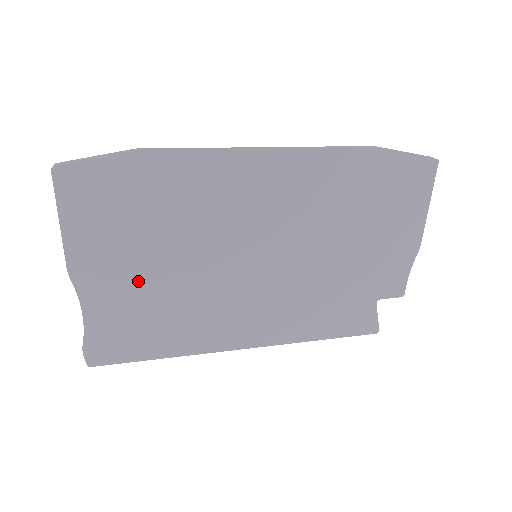
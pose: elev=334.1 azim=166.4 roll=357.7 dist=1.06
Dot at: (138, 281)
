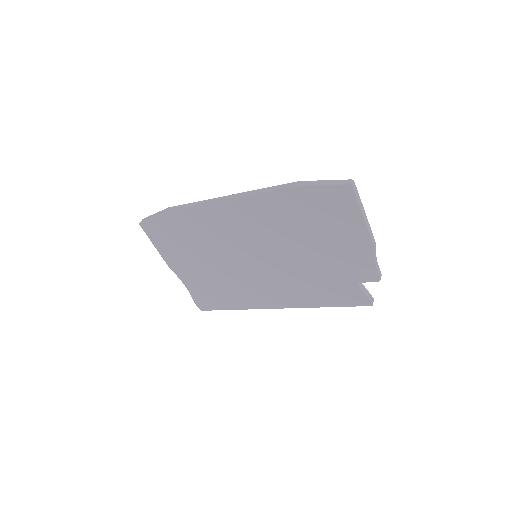
Dot at: (200, 271)
